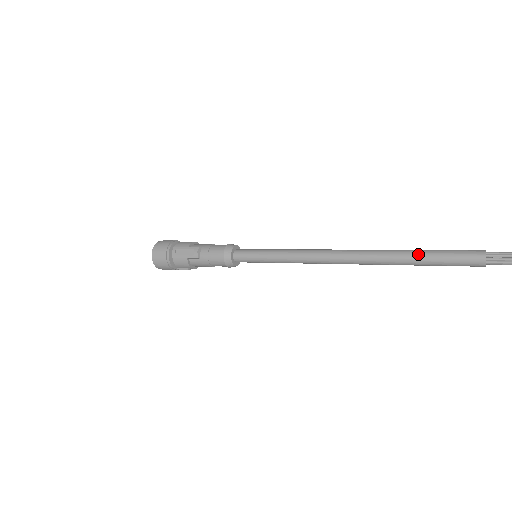
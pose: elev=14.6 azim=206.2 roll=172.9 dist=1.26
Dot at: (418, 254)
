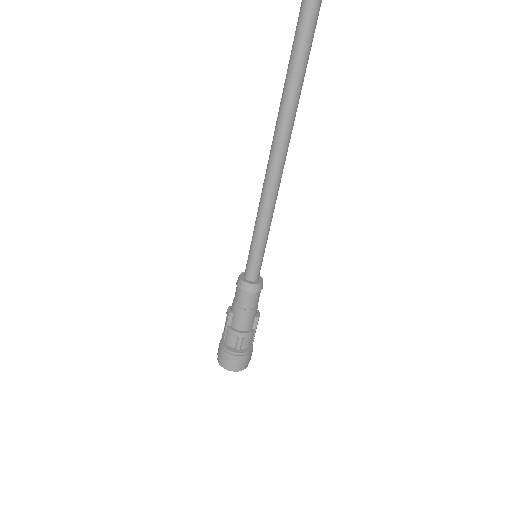
Dot at: occluded
